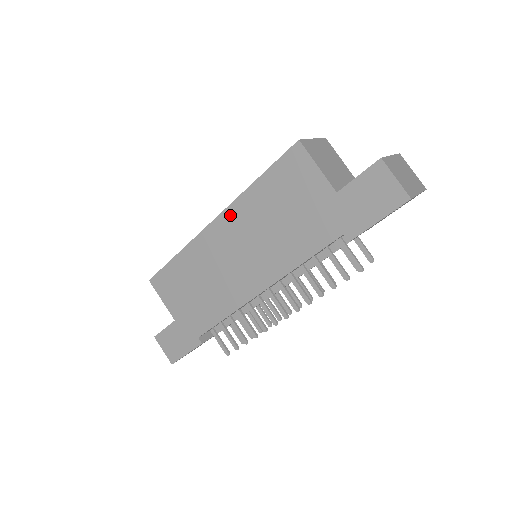
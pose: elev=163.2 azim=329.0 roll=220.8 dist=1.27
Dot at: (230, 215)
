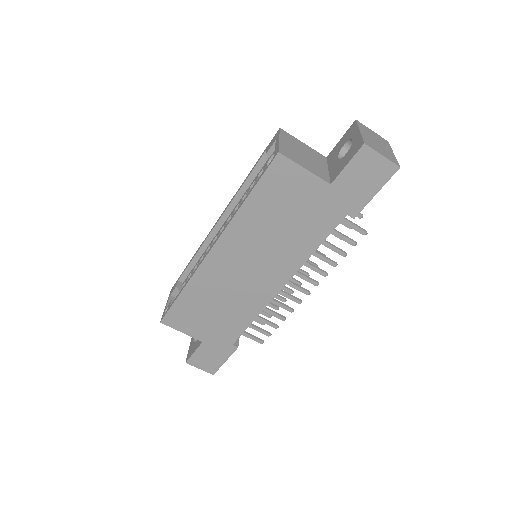
Dot at: (228, 238)
